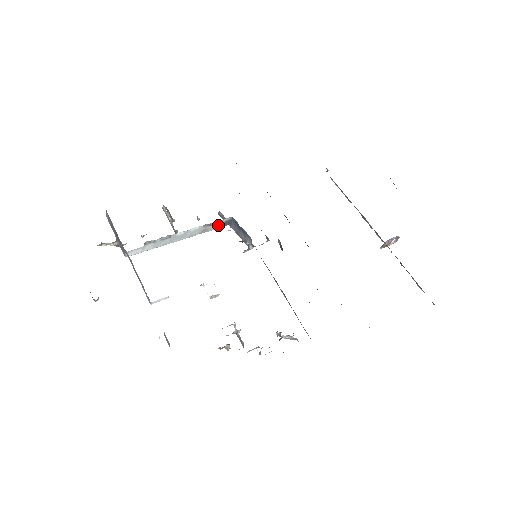
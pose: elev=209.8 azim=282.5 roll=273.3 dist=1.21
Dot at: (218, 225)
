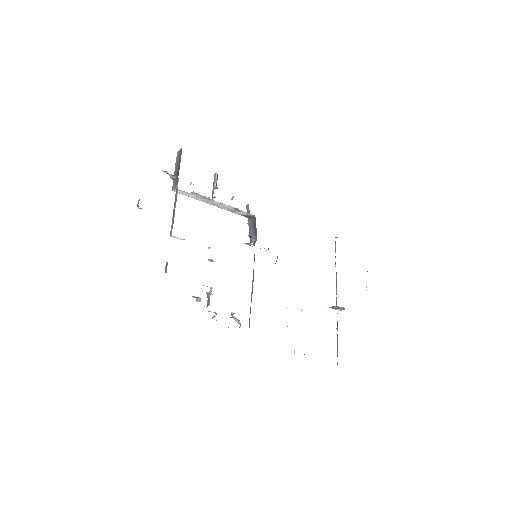
Dot at: (243, 214)
